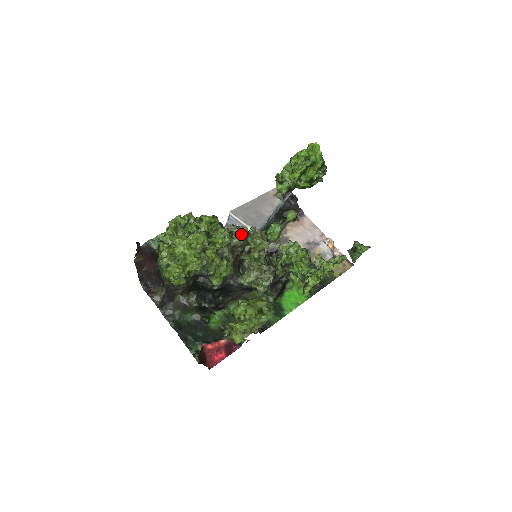
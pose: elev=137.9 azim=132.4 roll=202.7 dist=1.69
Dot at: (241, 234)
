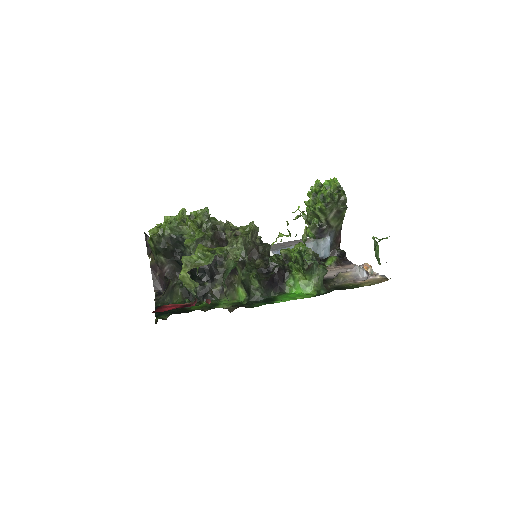
Dot at: (234, 227)
